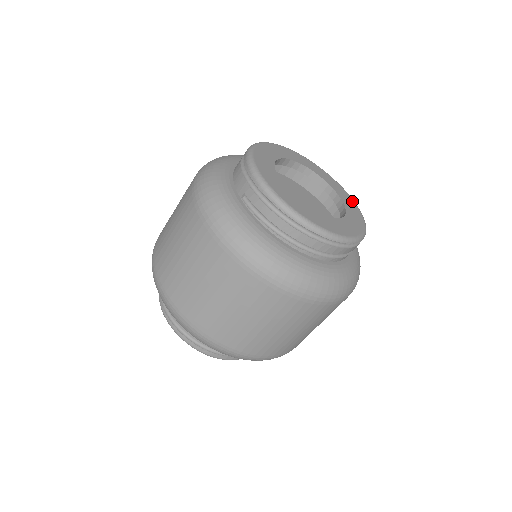
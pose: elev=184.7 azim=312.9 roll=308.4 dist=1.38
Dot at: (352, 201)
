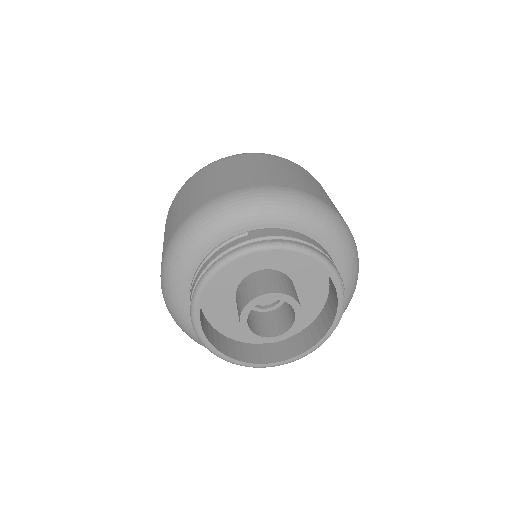
Dot at: occluded
